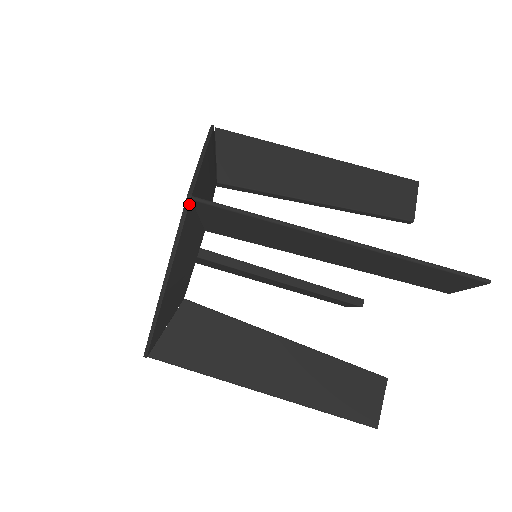
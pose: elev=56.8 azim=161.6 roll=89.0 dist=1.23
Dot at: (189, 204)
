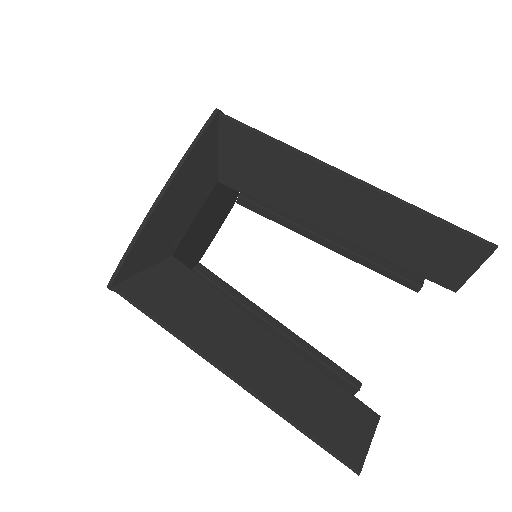
Dot at: (112, 290)
